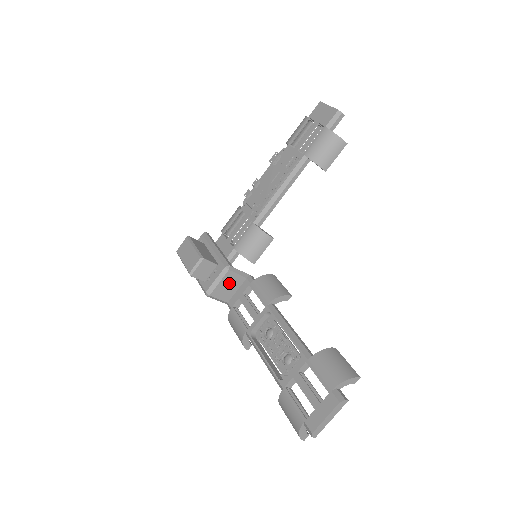
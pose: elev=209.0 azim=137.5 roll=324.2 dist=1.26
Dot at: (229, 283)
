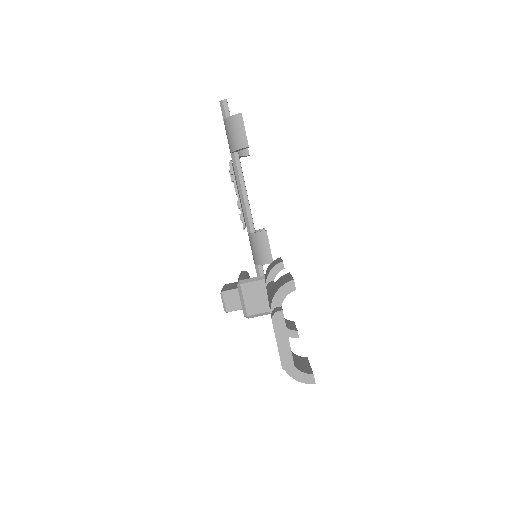
Dot at: (253, 294)
